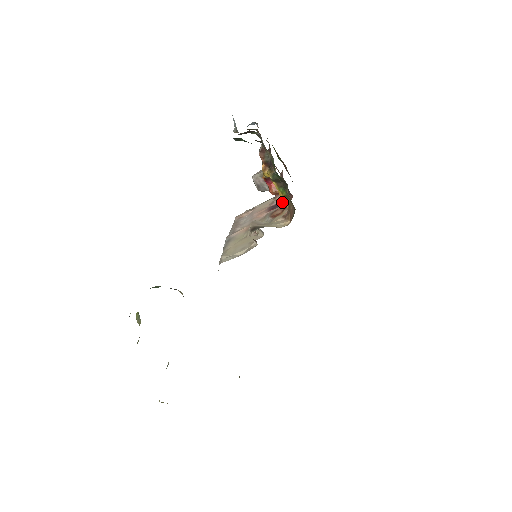
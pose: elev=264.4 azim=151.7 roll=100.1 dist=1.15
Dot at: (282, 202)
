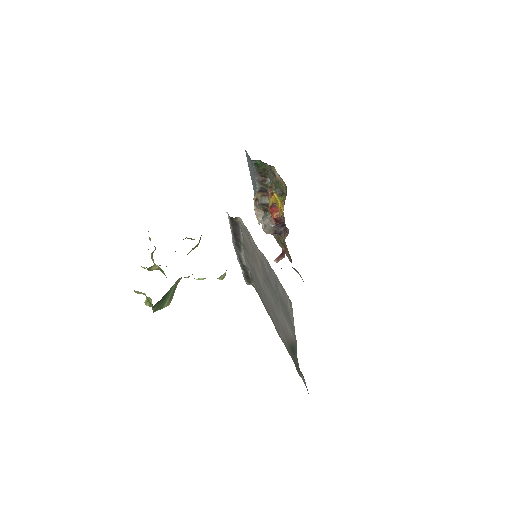
Dot at: occluded
